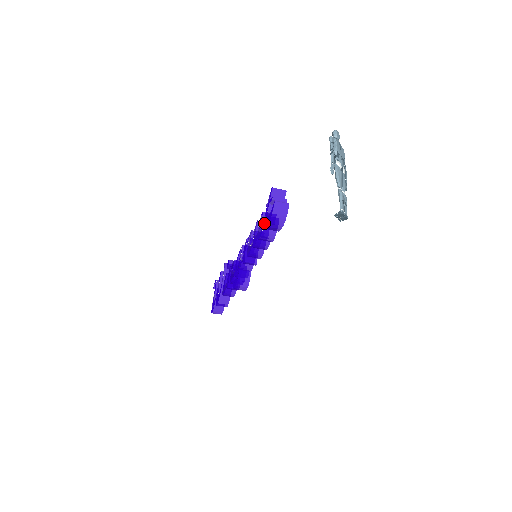
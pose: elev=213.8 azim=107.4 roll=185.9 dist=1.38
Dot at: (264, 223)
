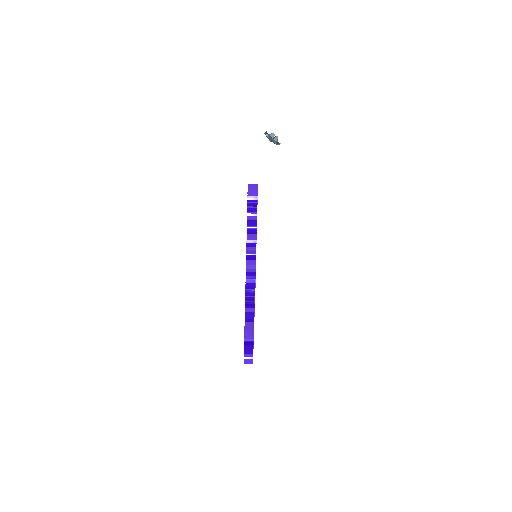
Dot at: (247, 205)
